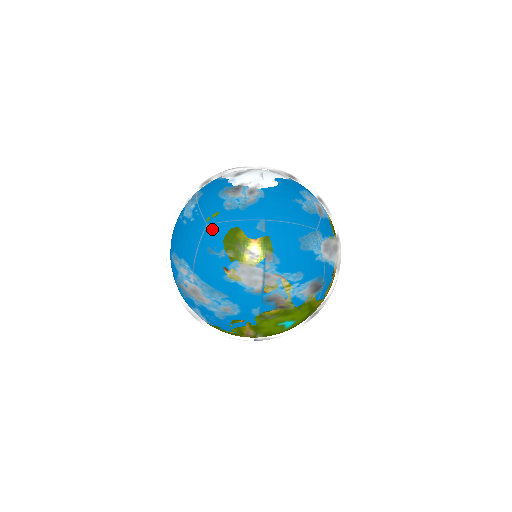
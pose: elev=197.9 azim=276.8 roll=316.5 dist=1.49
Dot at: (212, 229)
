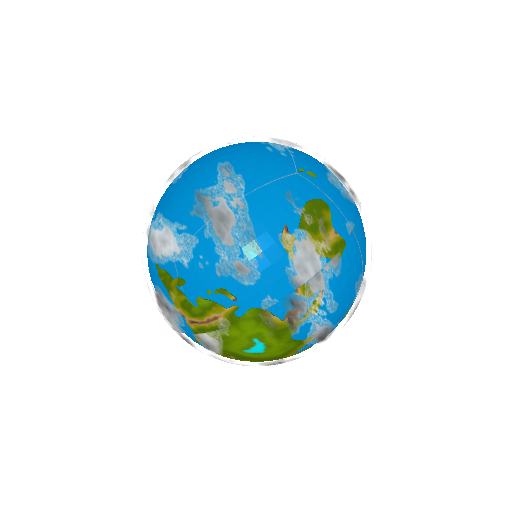
Dot at: (306, 180)
